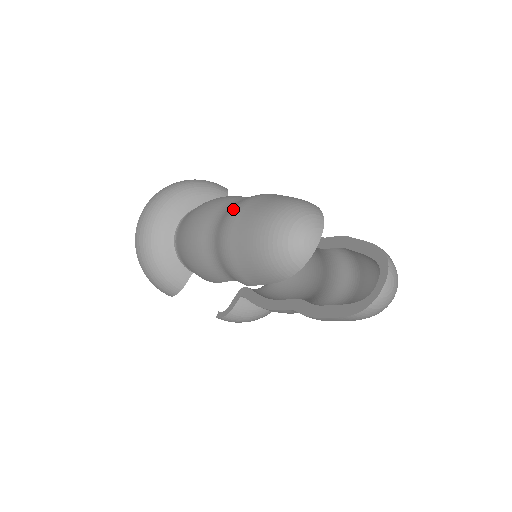
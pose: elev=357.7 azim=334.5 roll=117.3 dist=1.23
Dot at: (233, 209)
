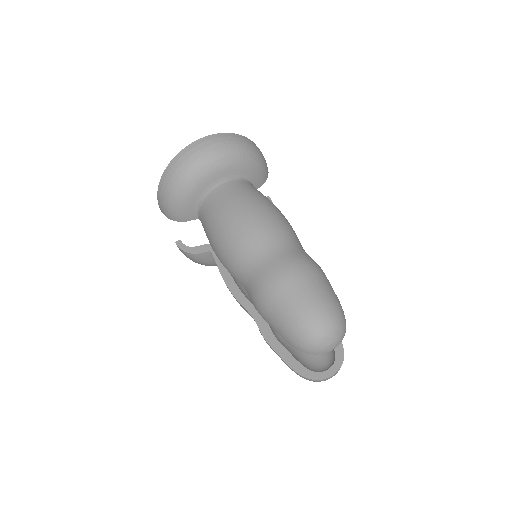
Dot at: (295, 264)
